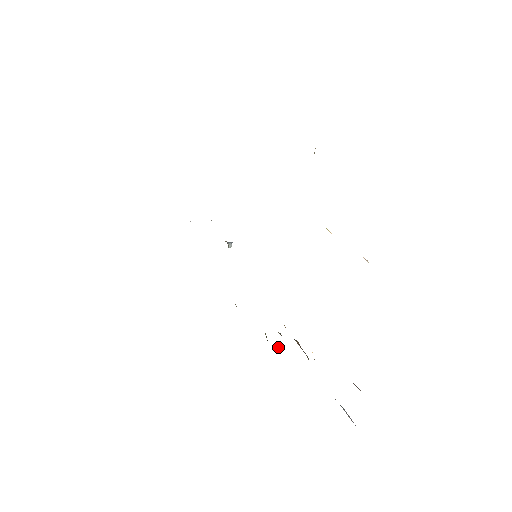
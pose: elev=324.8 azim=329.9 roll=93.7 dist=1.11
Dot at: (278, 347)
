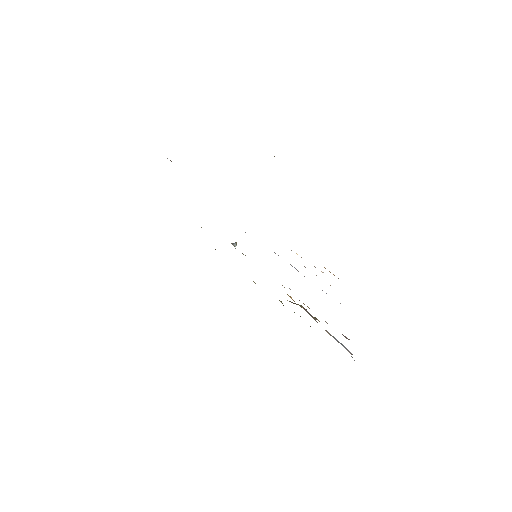
Dot at: occluded
